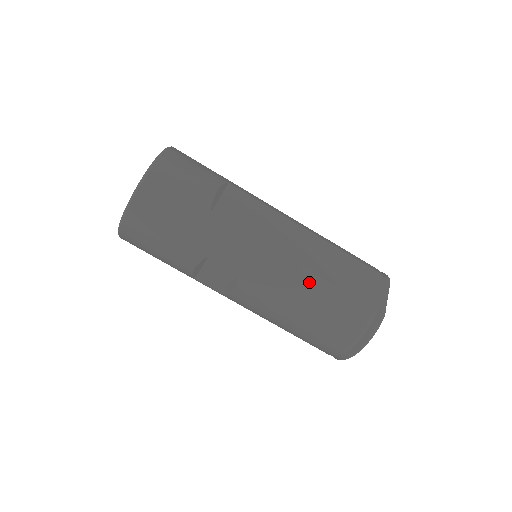
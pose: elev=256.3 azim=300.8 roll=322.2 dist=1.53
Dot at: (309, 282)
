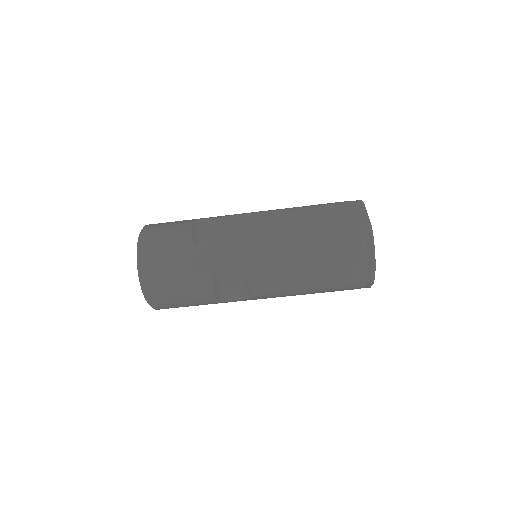
Dot at: (296, 242)
